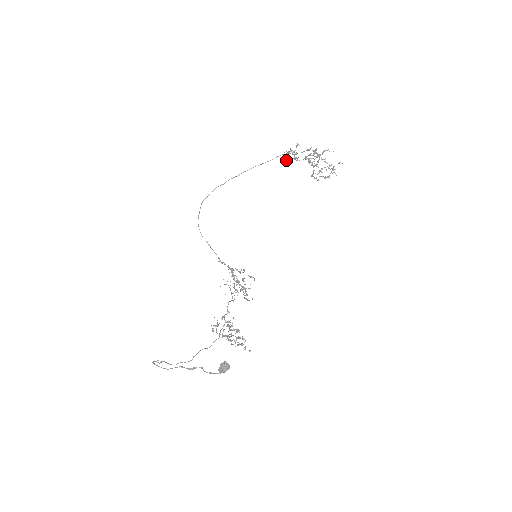
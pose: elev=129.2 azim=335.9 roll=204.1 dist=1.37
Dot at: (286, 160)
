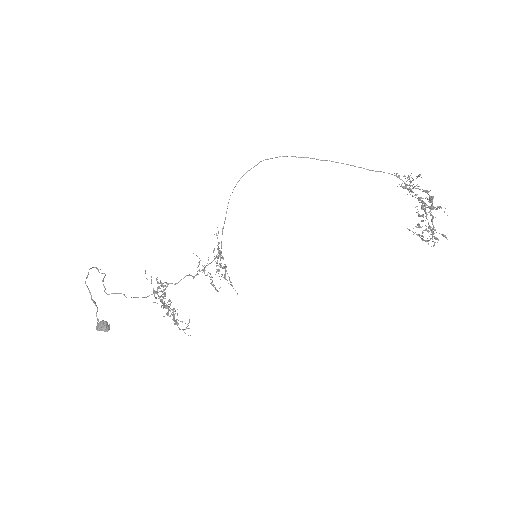
Dot at: (401, 184)
